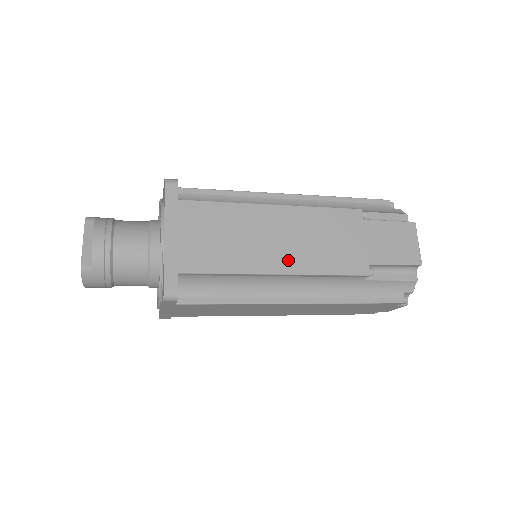
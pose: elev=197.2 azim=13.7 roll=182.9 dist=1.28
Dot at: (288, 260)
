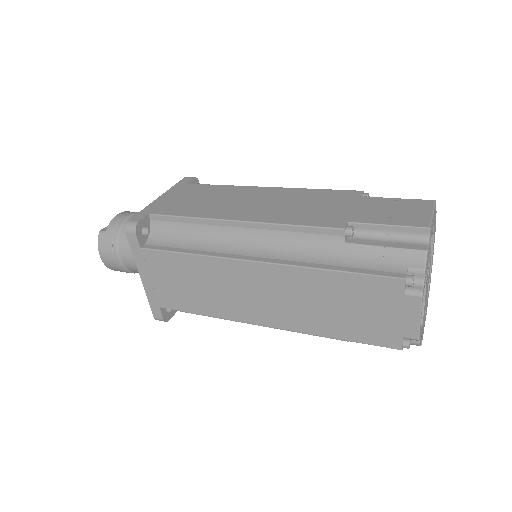
Dot at: (254, 214)
